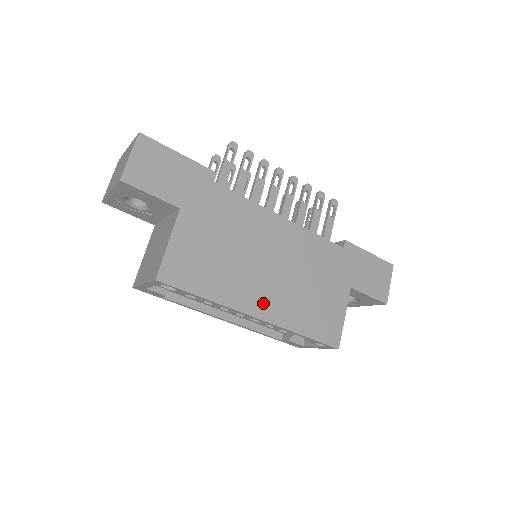
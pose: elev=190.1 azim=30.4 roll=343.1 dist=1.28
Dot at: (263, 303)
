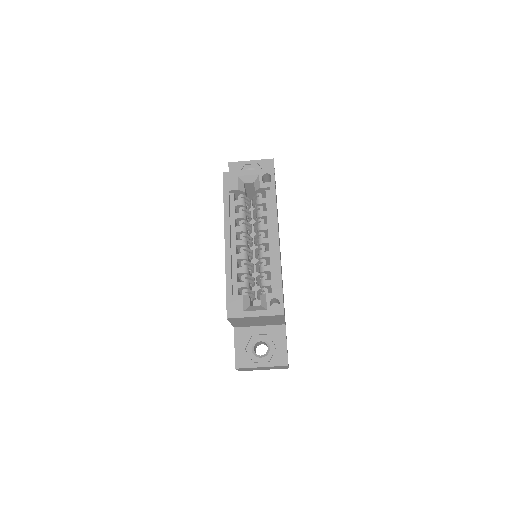
Dot at: occluded
